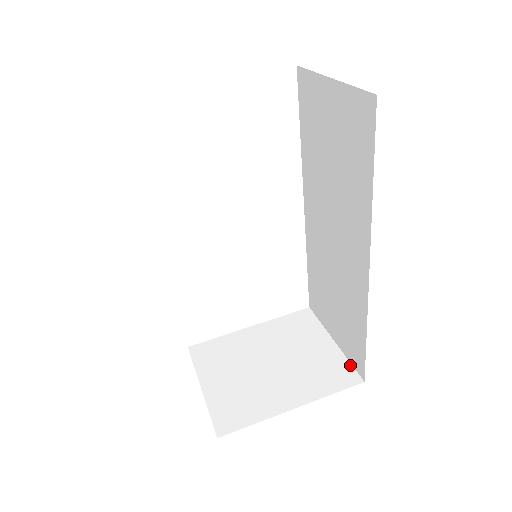
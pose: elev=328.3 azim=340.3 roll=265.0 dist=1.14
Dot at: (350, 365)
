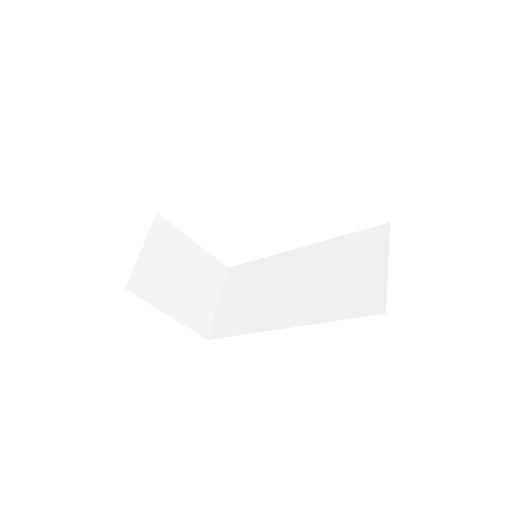
Dot at: (211, 324)
